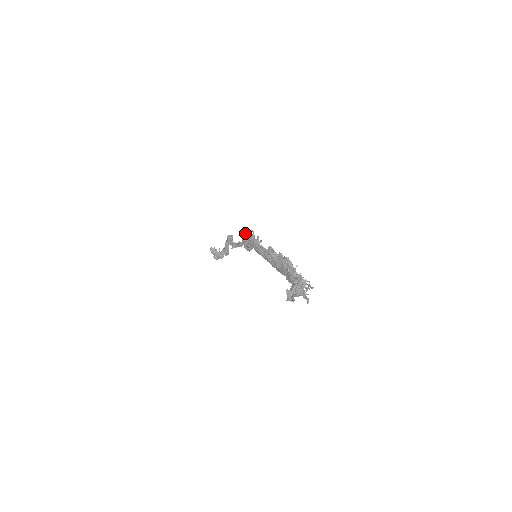
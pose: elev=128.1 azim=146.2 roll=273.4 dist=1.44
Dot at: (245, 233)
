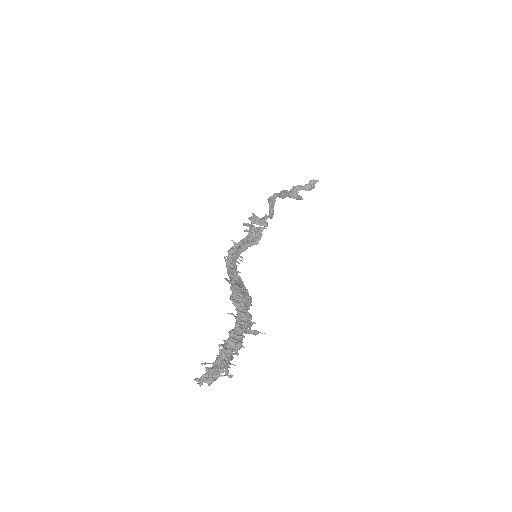
Dot at: (250, 220)
